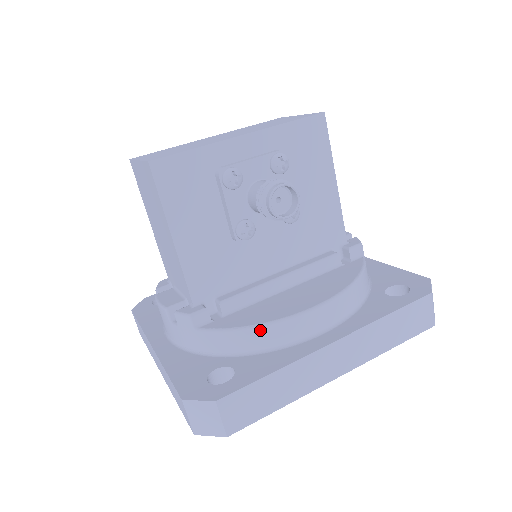
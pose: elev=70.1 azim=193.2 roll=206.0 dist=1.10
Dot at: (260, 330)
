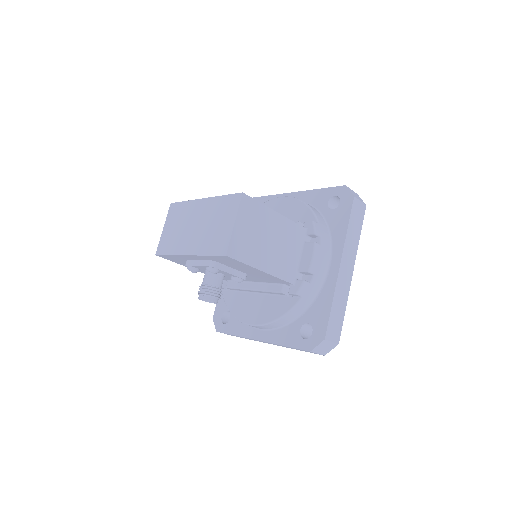
Dot at: (233, 315)
